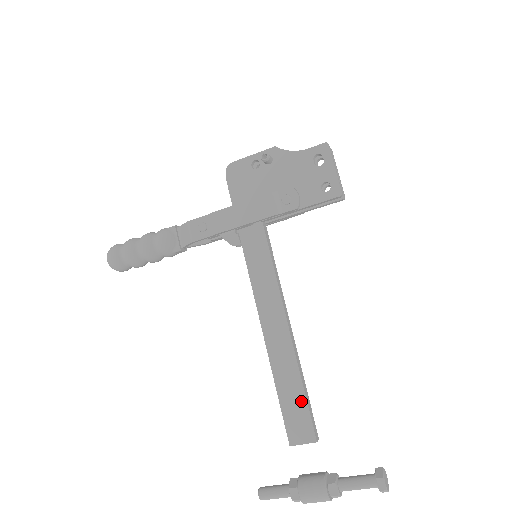
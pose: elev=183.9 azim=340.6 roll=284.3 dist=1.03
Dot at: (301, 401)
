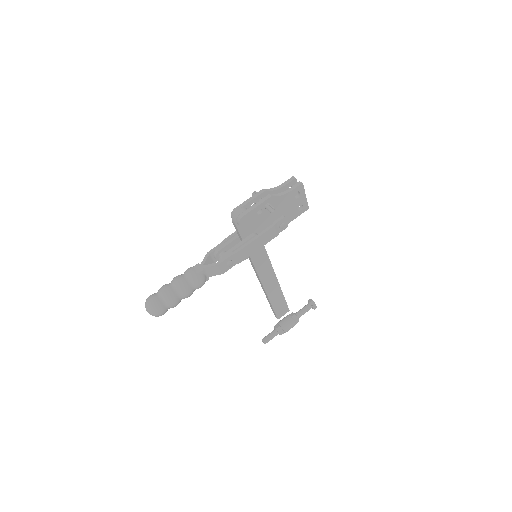
Dot at: (283, 302)
